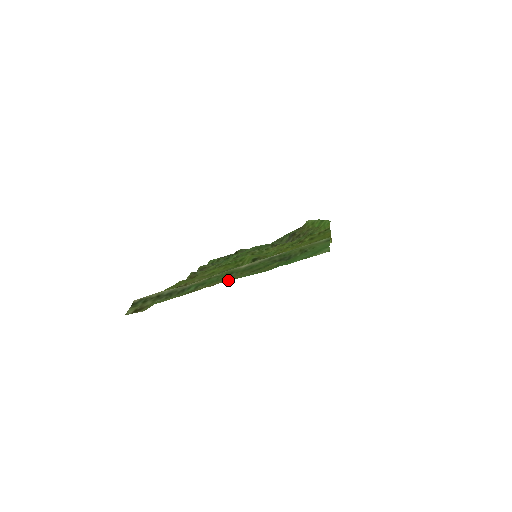
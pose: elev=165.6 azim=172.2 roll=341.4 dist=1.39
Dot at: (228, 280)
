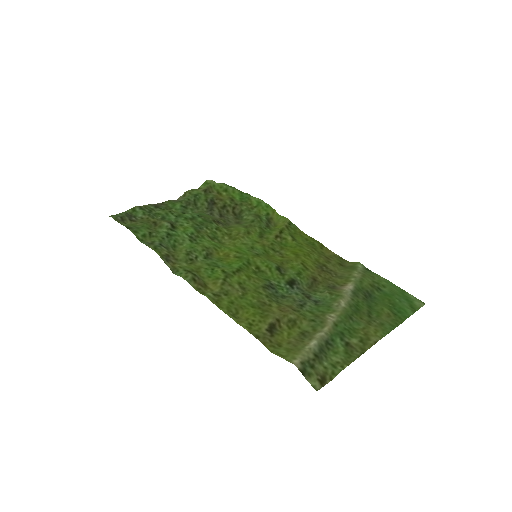
Dot at: (382, 336)
